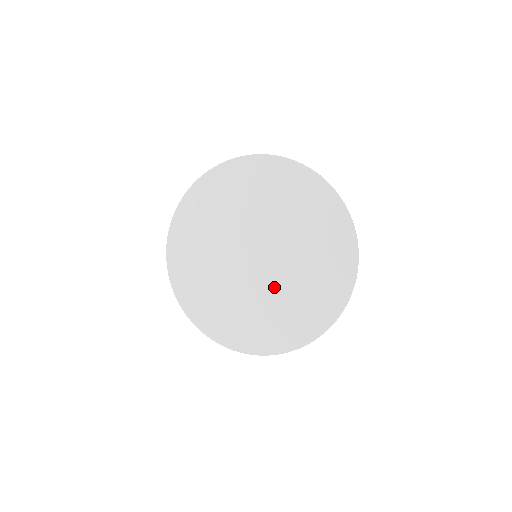
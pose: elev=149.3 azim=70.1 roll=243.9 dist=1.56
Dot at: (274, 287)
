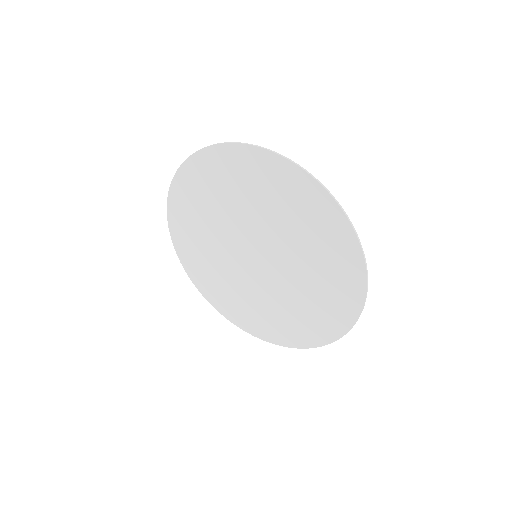
Dot at: (283, 287)
